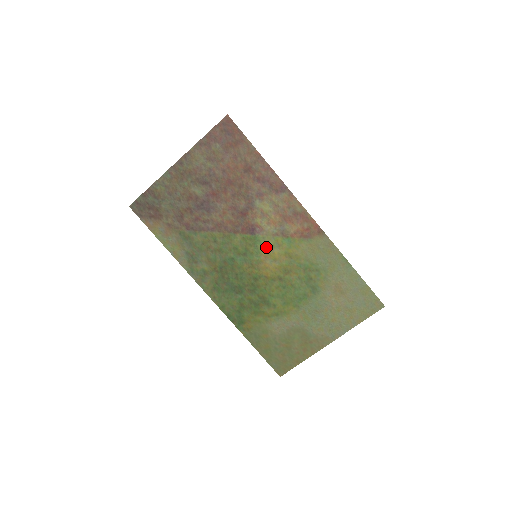
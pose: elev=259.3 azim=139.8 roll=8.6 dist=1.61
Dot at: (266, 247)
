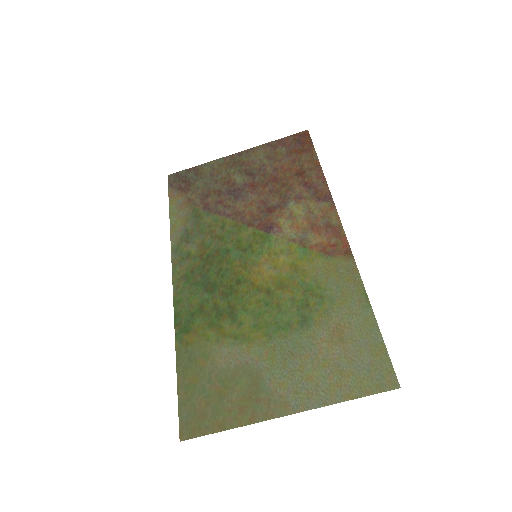
Dot at: (274, 250)
